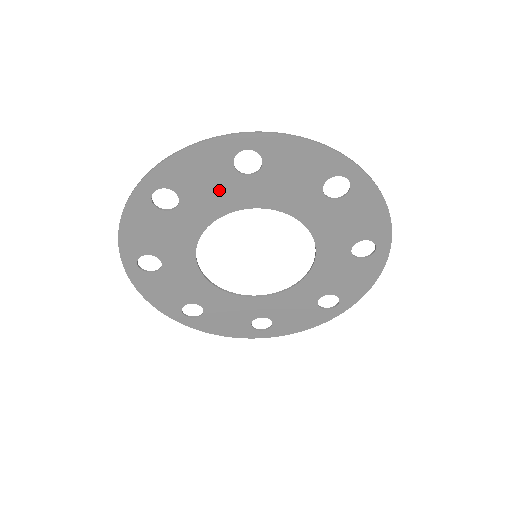
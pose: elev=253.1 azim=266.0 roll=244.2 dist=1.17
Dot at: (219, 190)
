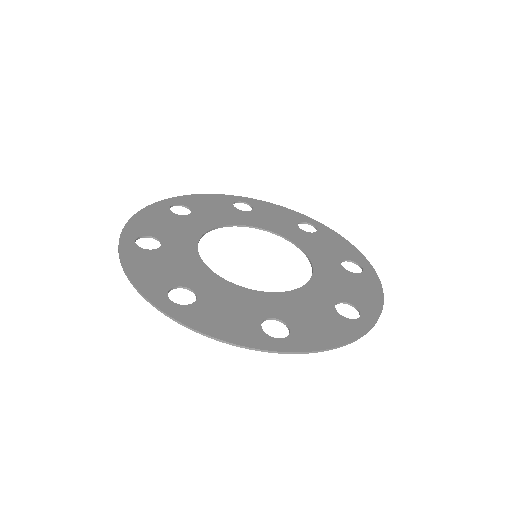
Dot at: (278, 223)
